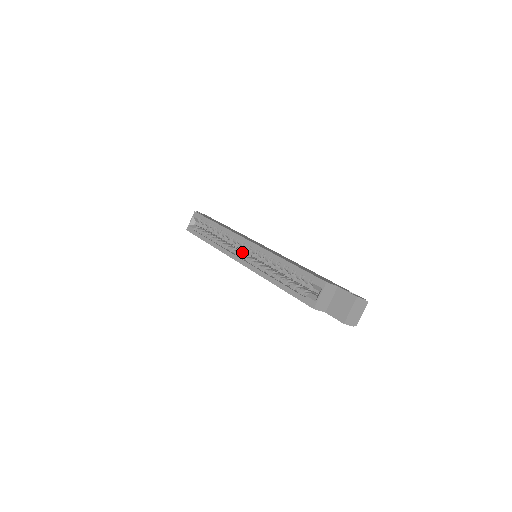
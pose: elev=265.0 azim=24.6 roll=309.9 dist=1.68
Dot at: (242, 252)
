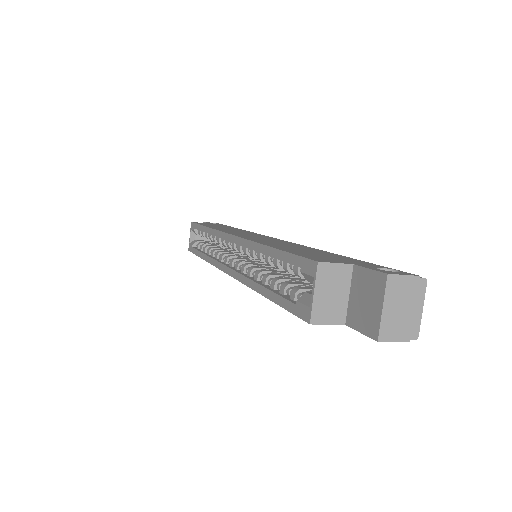
Dot at: (234, 256)
